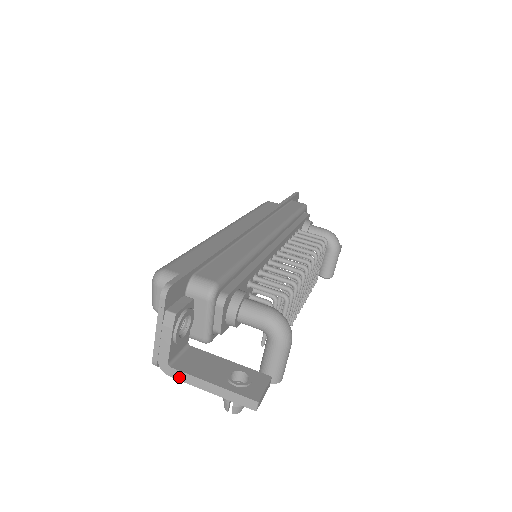
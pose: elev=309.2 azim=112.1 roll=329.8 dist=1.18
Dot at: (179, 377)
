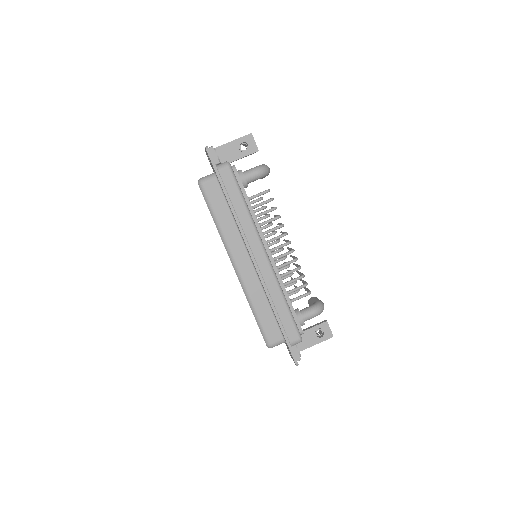
Dot at: (302, 350)
